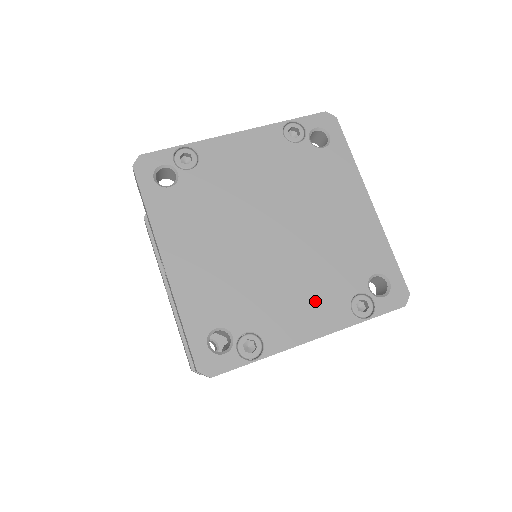
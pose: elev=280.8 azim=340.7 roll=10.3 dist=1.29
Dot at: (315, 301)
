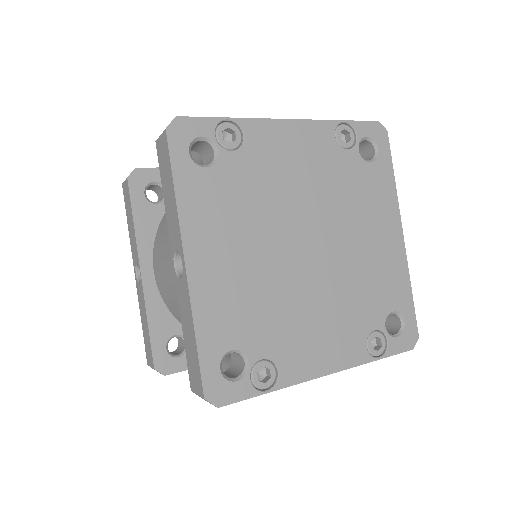
Dot at: (335, 332)
